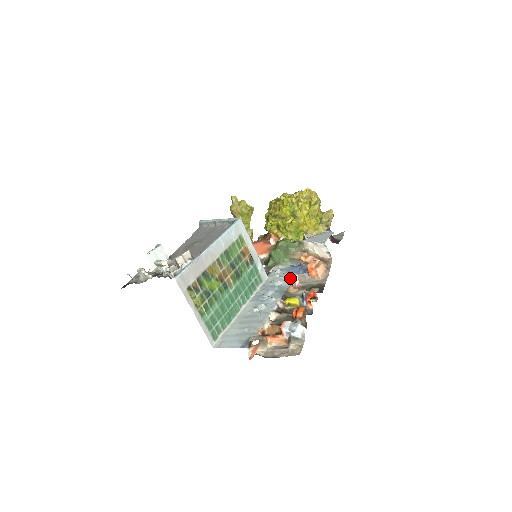
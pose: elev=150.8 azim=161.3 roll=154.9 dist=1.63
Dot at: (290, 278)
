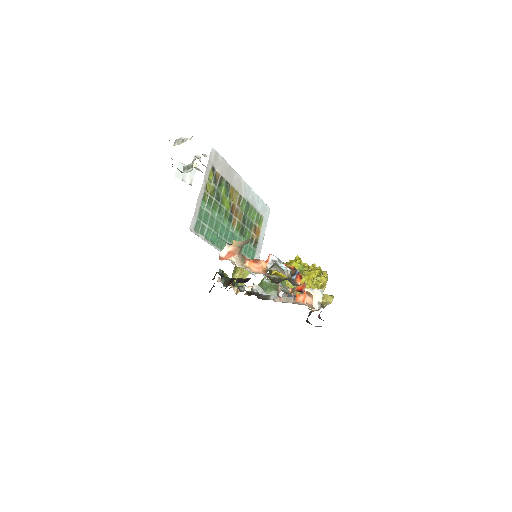
Dot at: occluded
